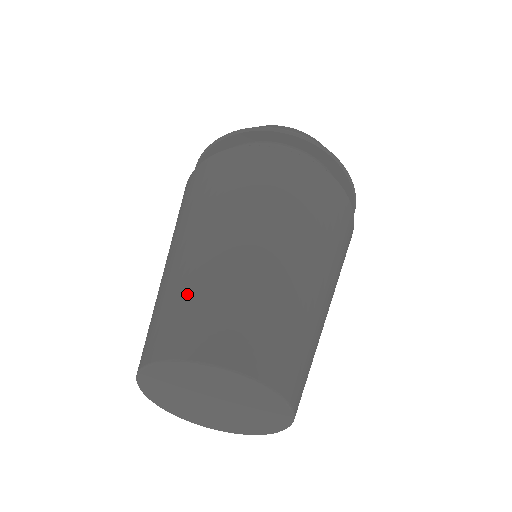
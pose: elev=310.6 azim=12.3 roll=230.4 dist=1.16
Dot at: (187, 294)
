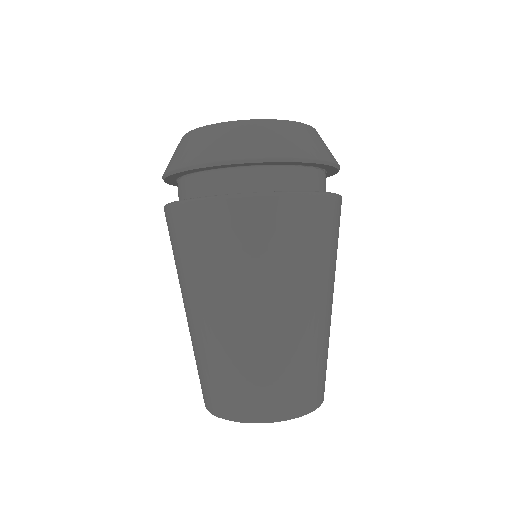
Dot at: (283, 368)
